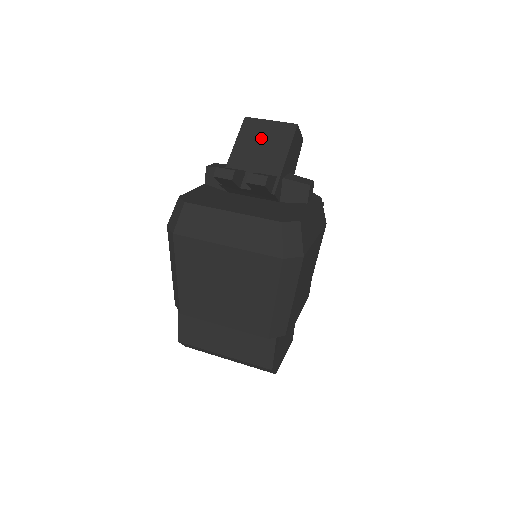
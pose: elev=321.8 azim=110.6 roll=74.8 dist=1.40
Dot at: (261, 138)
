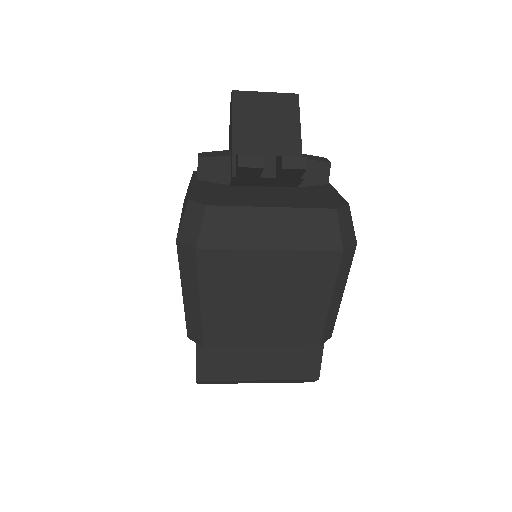
Dot at: (262, 114)
